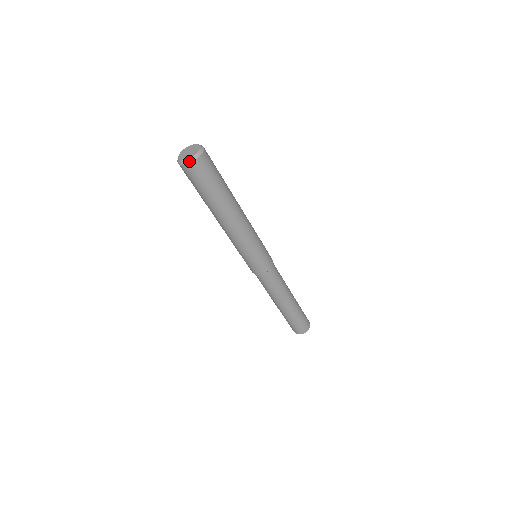
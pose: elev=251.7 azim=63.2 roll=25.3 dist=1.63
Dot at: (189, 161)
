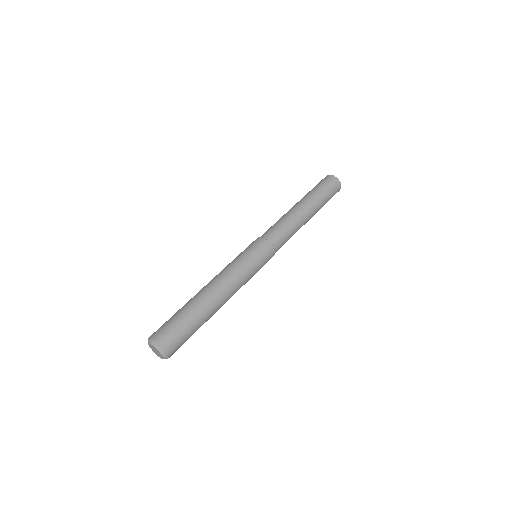
Dot at: occluded
